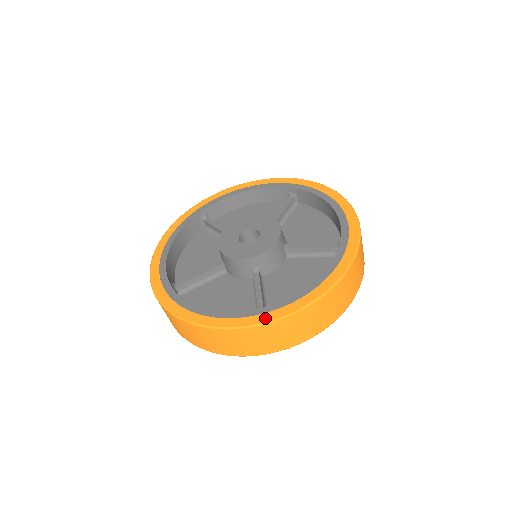
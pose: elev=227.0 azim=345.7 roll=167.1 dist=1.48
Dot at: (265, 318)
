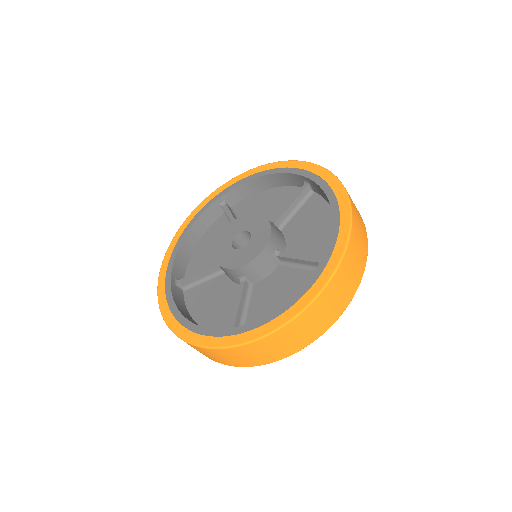
Dot at: (224, 342)
